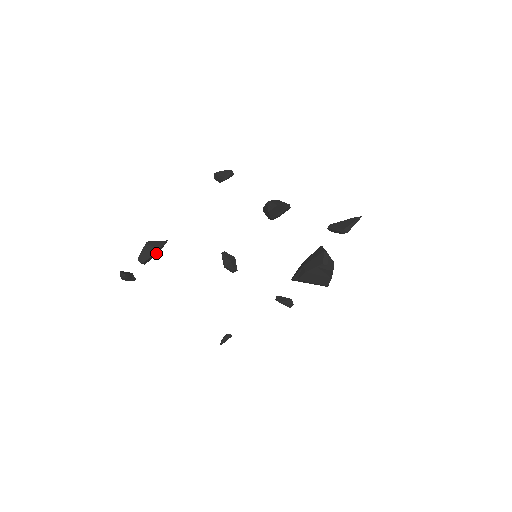
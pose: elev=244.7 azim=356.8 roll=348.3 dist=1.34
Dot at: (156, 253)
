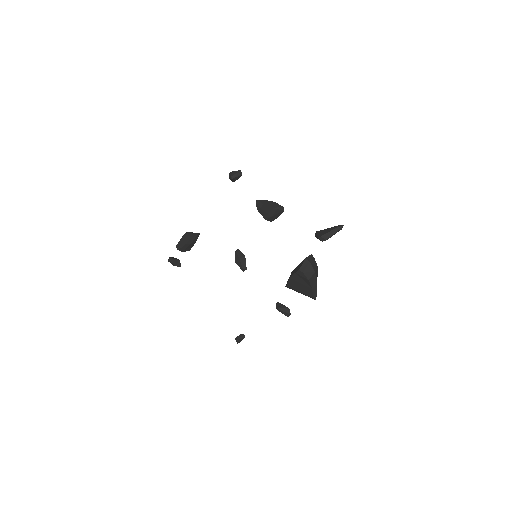
Dot at: (190, 243)
